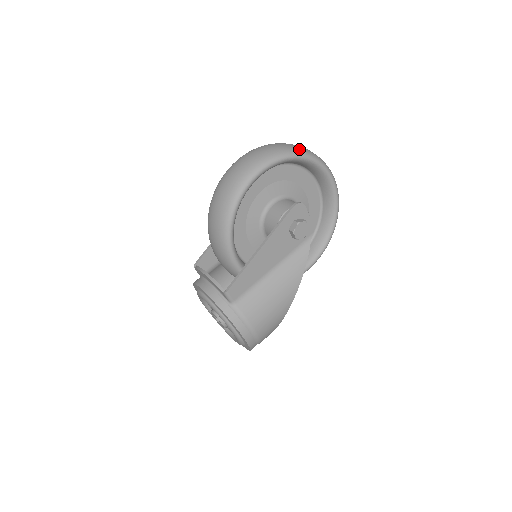
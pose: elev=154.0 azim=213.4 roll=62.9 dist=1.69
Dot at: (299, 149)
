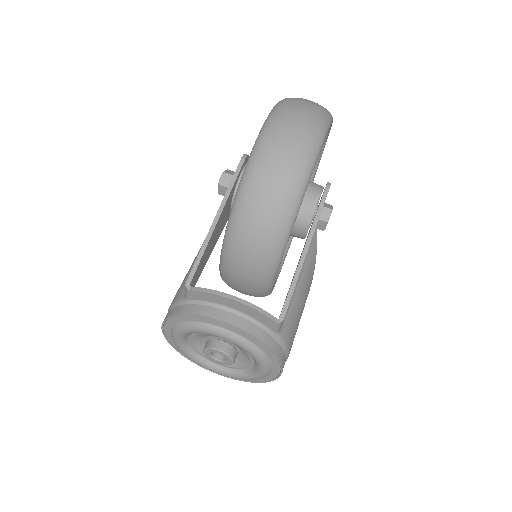
Dot at: occluded
